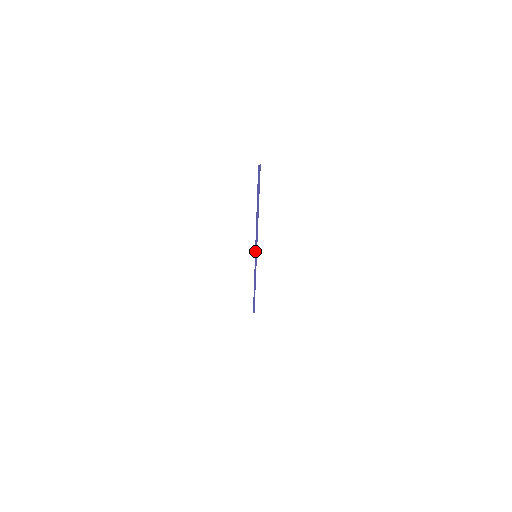
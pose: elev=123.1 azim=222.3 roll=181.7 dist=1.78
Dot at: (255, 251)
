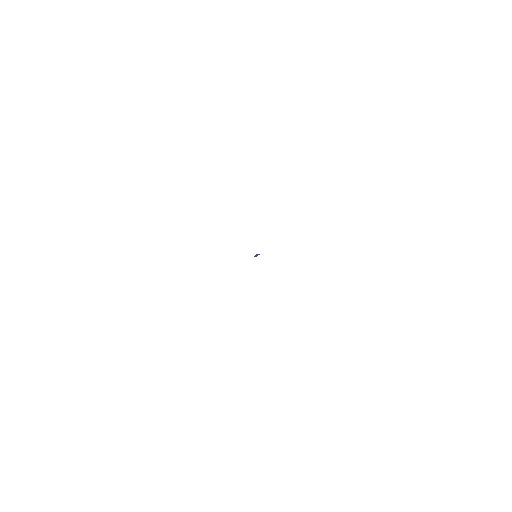
Dot at: occluded
